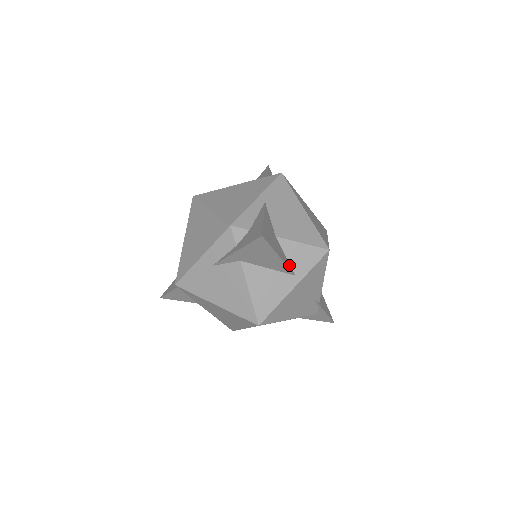
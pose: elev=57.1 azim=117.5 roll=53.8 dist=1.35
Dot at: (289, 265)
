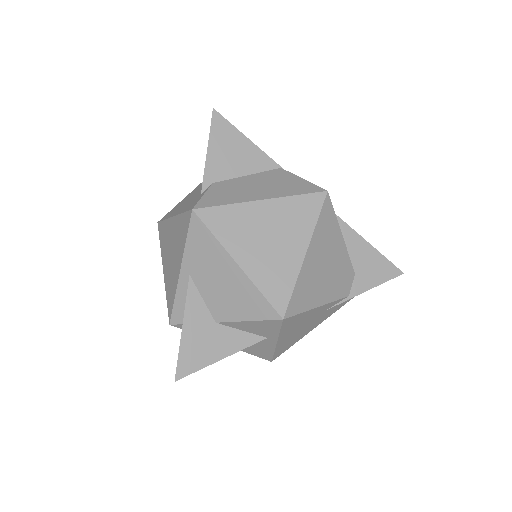
Dot at: (251, 336)
